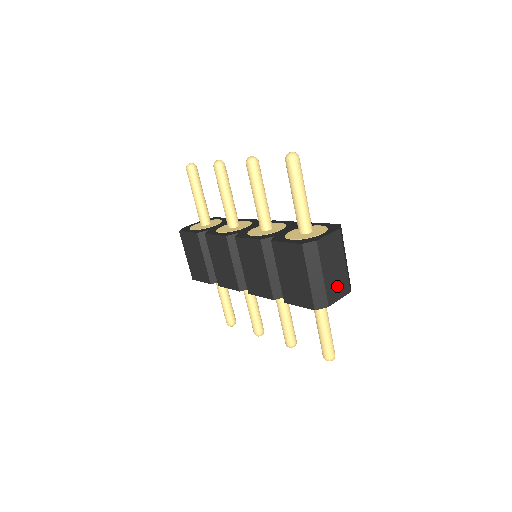
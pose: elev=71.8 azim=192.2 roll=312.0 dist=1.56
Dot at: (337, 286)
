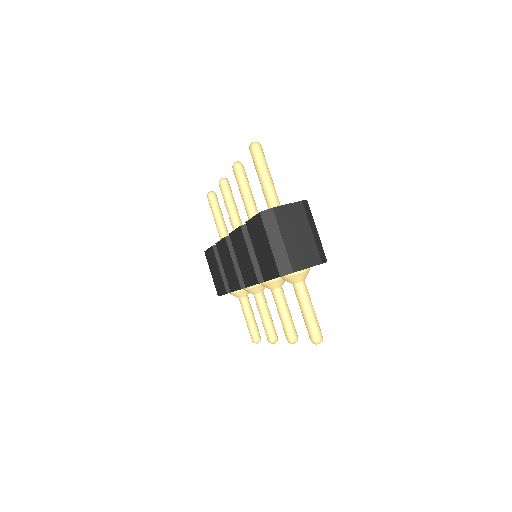
Dot at: (303, 254)
